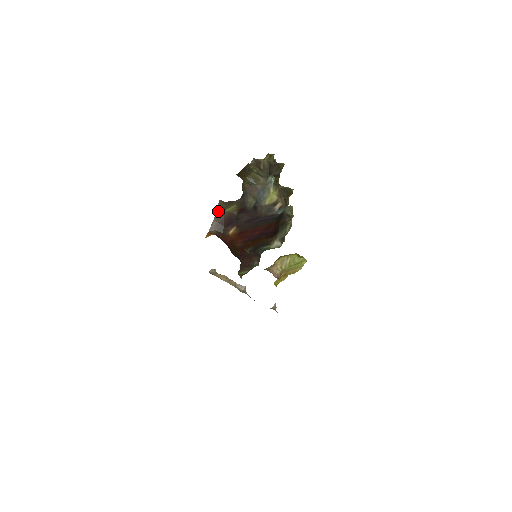
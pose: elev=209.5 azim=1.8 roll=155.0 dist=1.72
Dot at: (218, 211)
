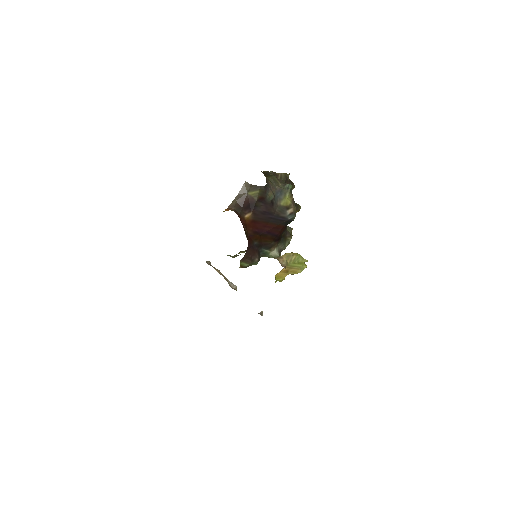
Dot at: (241, 192)
